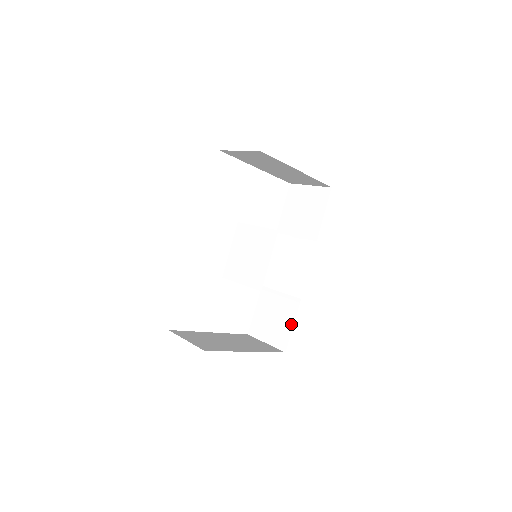
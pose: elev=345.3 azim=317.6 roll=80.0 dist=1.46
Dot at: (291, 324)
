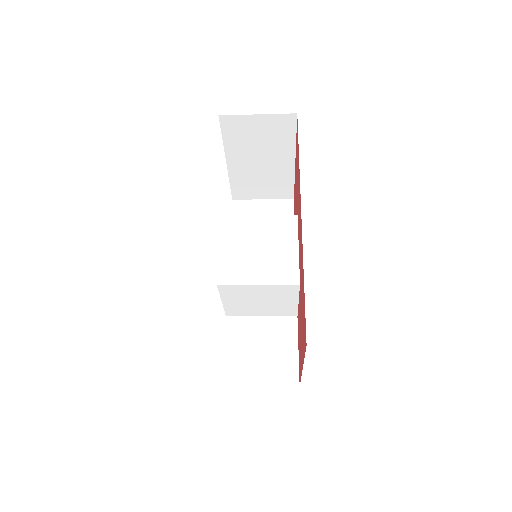
Dot at: (294, 349)
